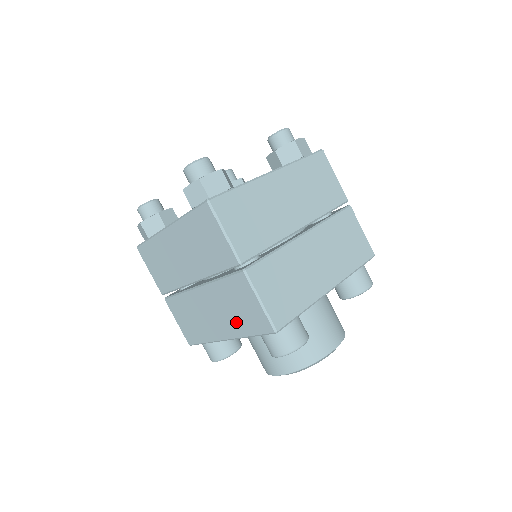
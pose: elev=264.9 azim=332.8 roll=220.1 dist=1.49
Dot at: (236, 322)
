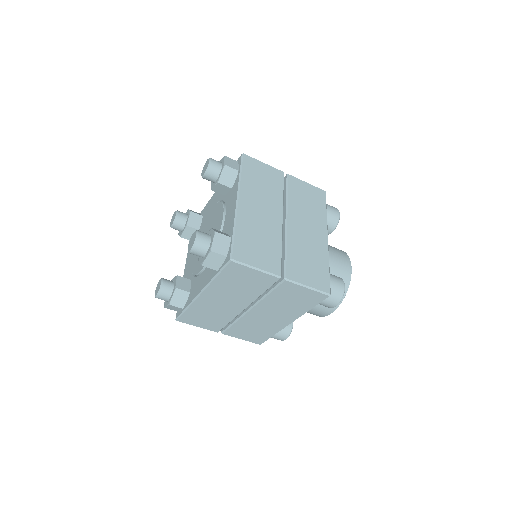
Dot at: (295, 309)
